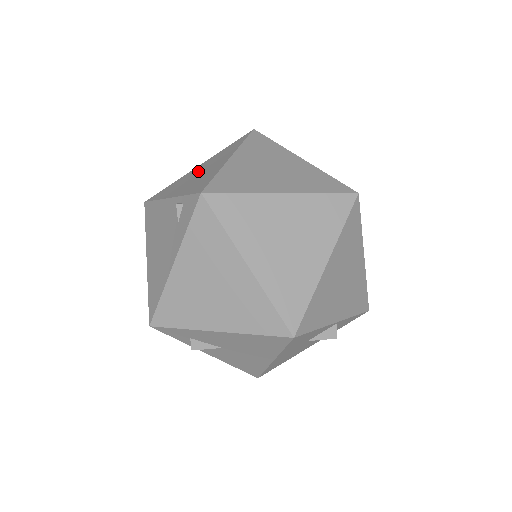
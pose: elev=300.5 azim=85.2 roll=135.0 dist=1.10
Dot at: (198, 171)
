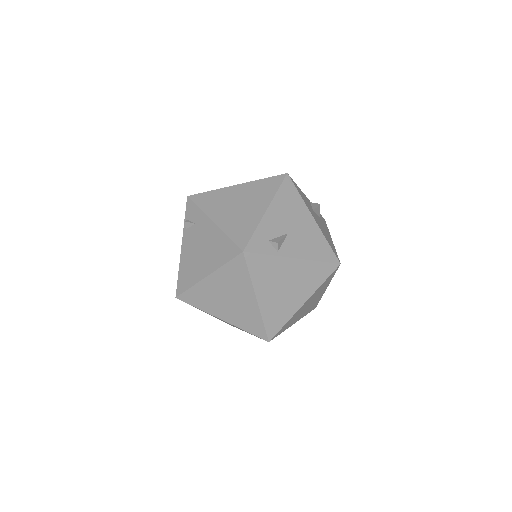
Dot at: occluded
